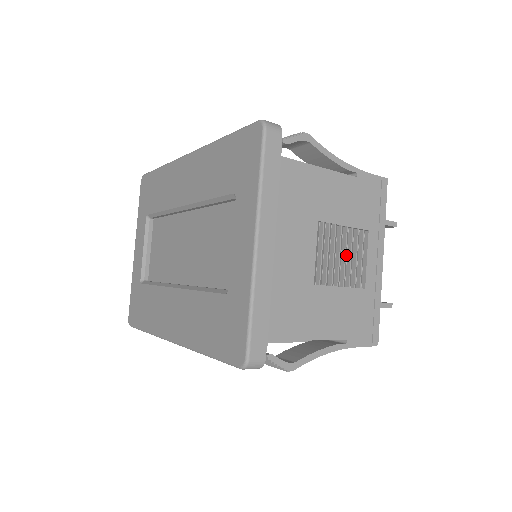
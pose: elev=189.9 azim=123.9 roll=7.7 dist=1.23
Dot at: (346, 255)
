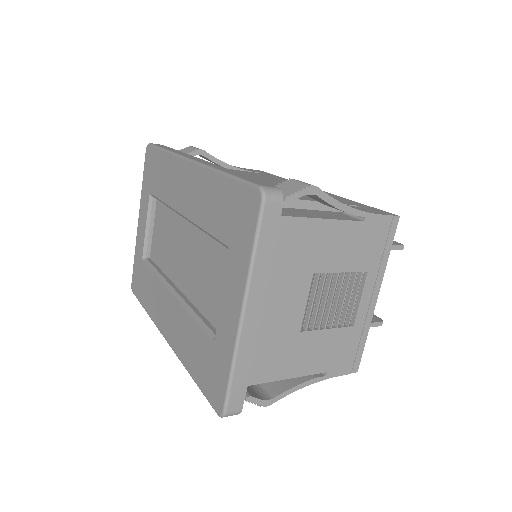
Dot at: (339, 298)
